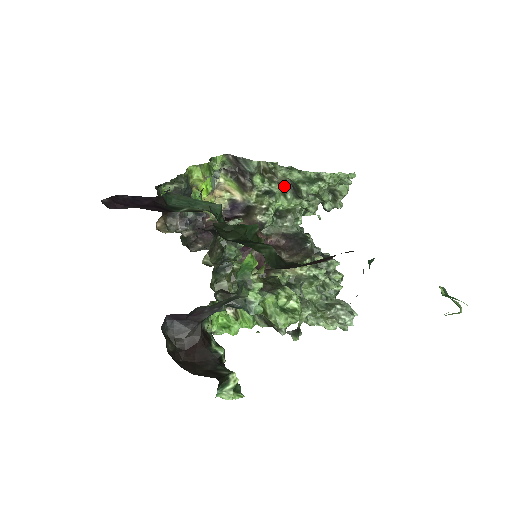
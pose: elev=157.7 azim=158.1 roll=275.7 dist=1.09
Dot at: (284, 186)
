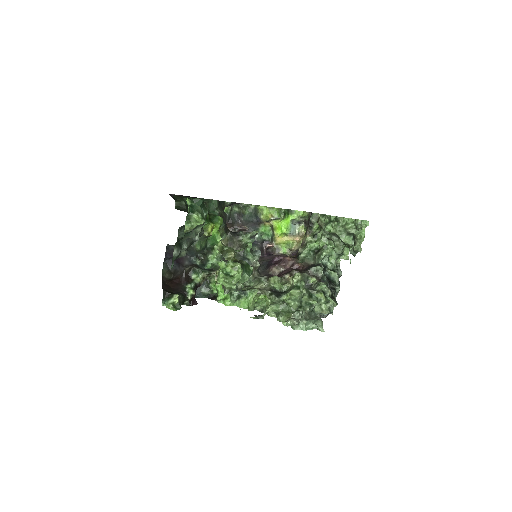
Dot at: occluded
